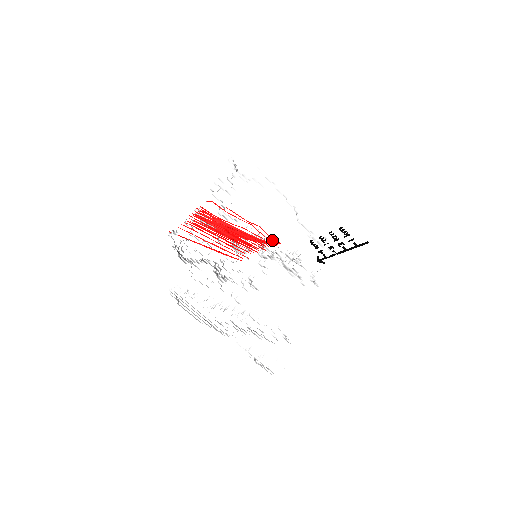
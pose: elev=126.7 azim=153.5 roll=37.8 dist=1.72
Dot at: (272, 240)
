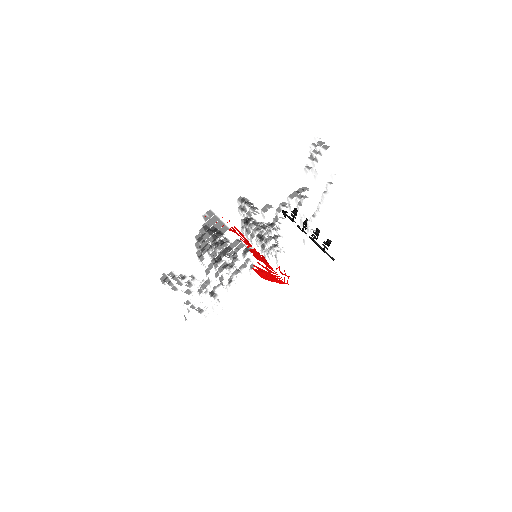
Dot at: occluded
